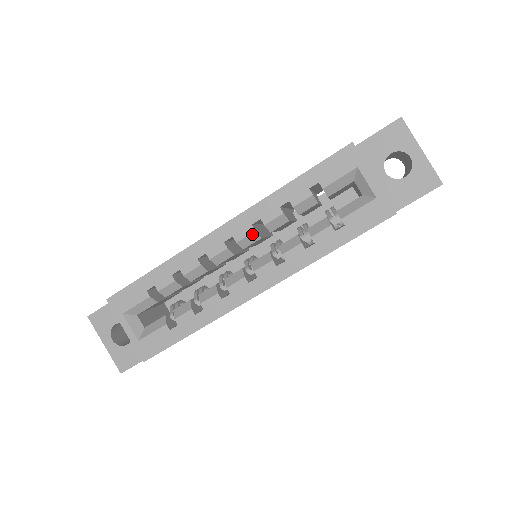
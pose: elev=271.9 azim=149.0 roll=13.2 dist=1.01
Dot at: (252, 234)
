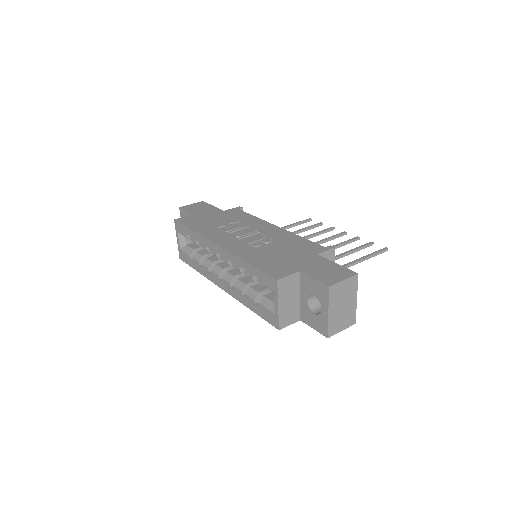
Dot at: (227, 263)
